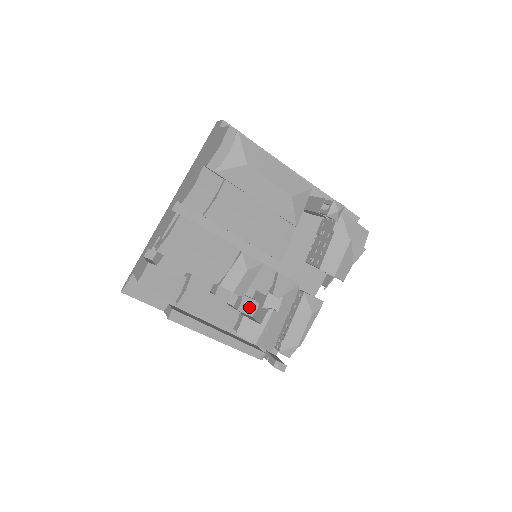
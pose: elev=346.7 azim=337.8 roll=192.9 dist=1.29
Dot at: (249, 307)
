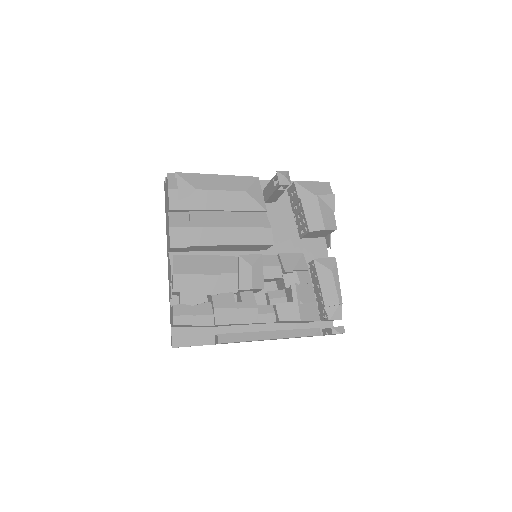
Dot at: (278, 298)
